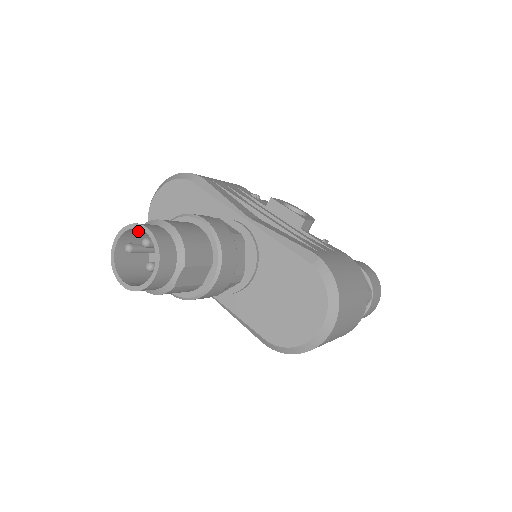
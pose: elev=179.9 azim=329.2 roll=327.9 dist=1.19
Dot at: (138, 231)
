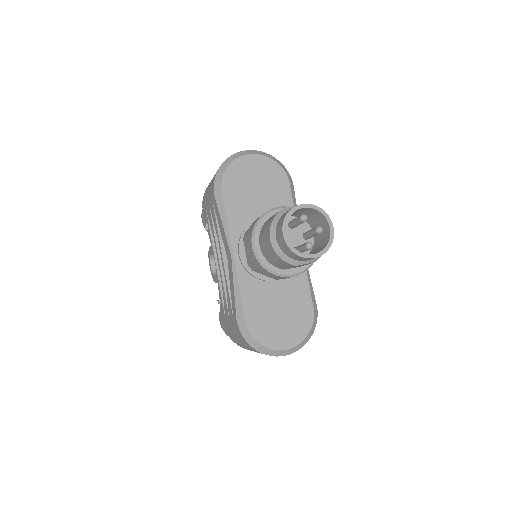
Dot at: (313, 213)
